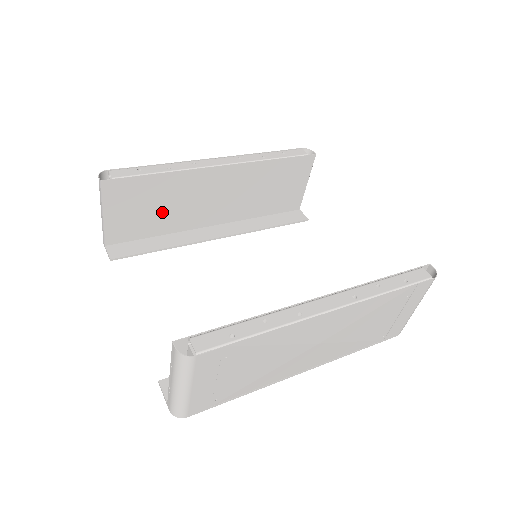
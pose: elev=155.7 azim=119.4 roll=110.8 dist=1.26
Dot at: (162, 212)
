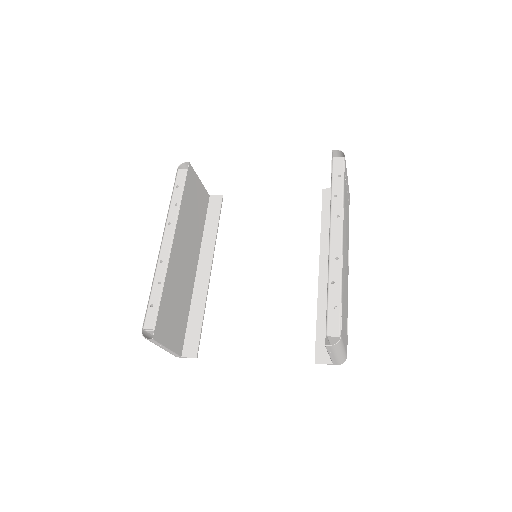
Dot at: (179, 303)
